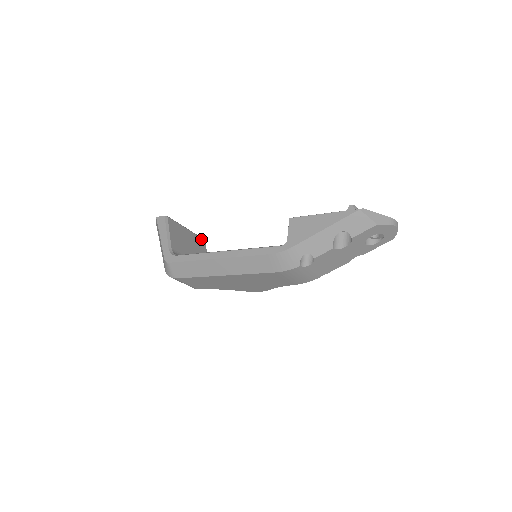
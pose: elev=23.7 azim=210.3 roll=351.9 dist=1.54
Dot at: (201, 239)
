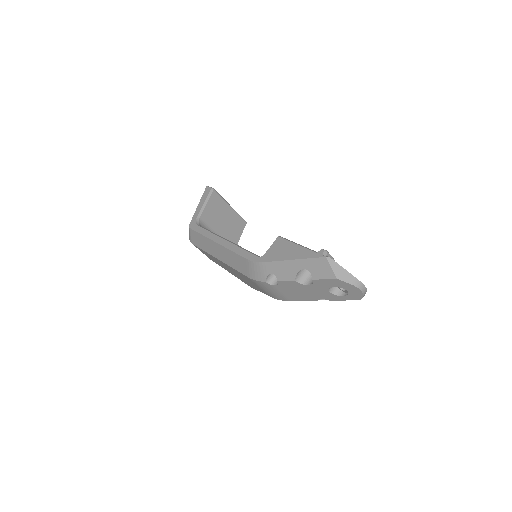
Dot at: (242, 221)
